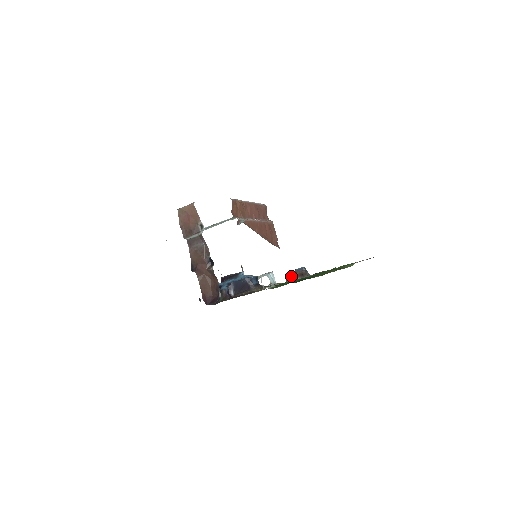
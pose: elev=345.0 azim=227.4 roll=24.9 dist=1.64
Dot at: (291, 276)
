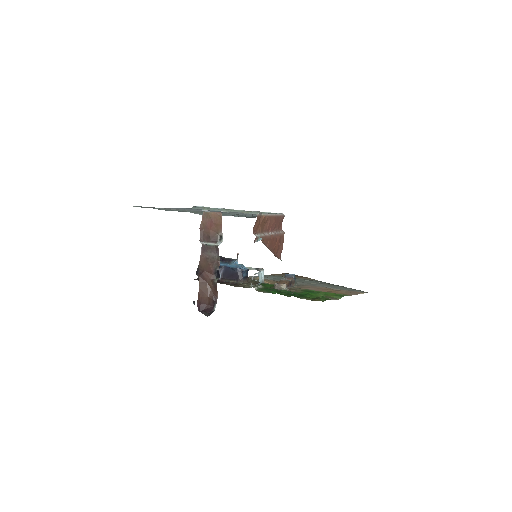
Dot at: (280, 284)
